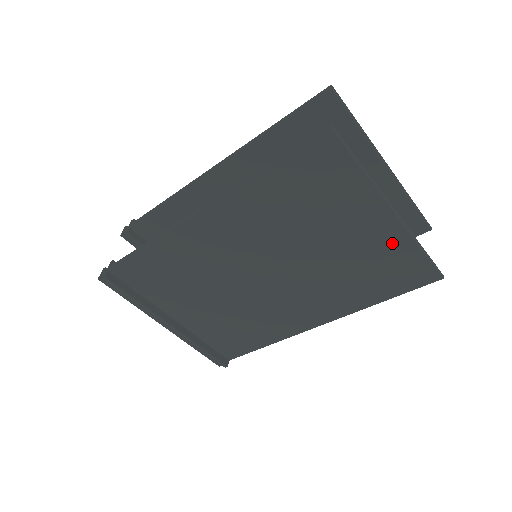
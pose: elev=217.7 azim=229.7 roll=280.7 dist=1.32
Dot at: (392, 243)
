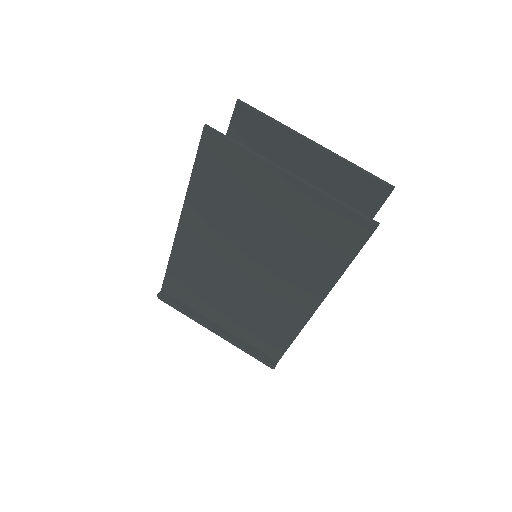
Dot at: (310, 204)
